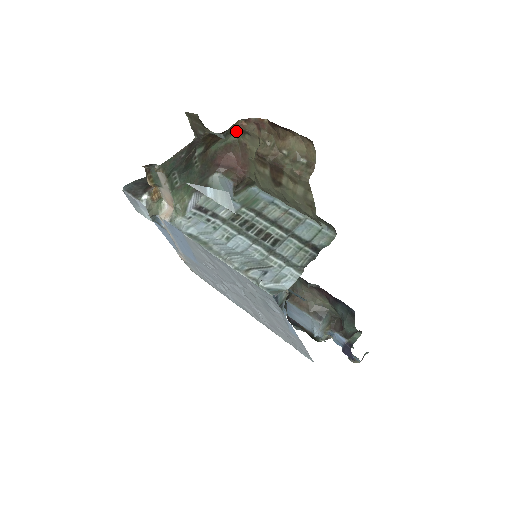
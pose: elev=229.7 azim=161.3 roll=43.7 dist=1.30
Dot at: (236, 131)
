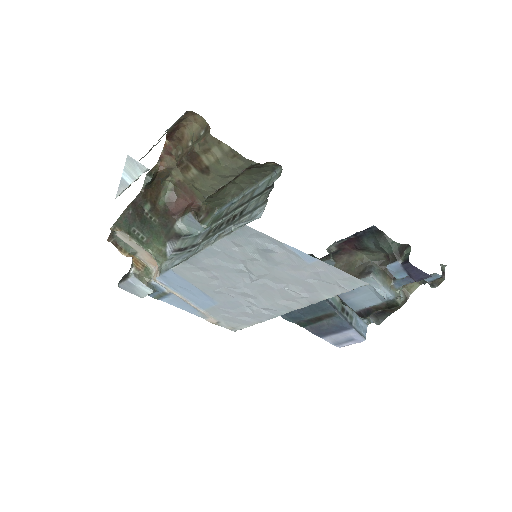
Dot at: (164, 176)
